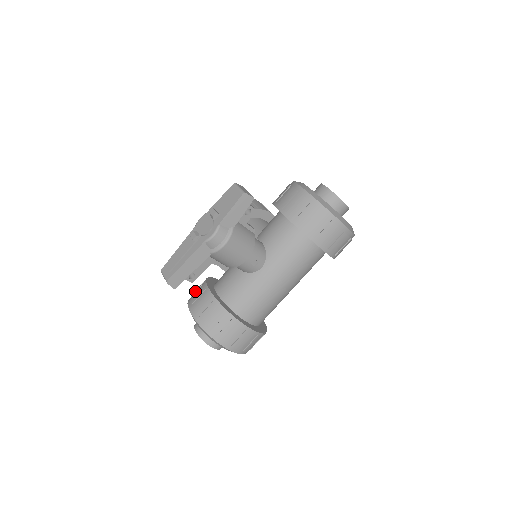
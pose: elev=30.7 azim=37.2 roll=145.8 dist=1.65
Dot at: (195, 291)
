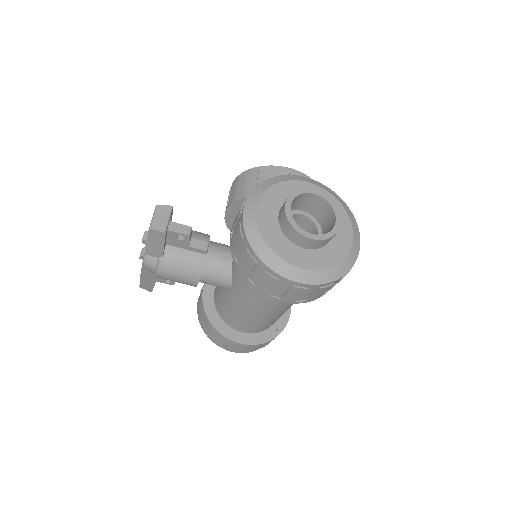
Dot at: occluded
